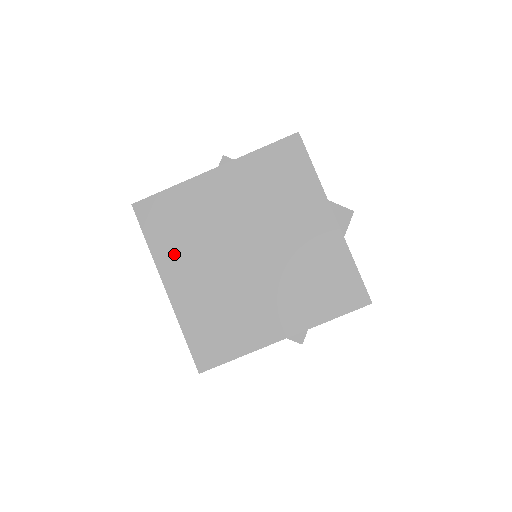
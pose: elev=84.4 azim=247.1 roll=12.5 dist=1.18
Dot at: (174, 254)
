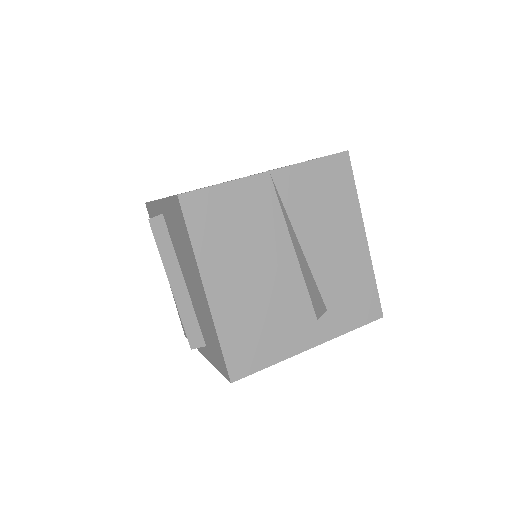
Dot at: occluded
